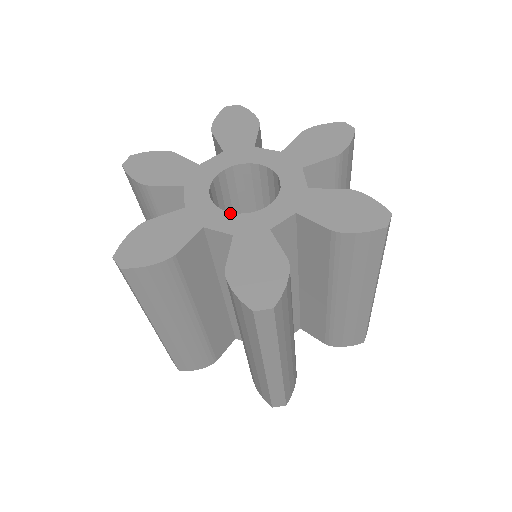
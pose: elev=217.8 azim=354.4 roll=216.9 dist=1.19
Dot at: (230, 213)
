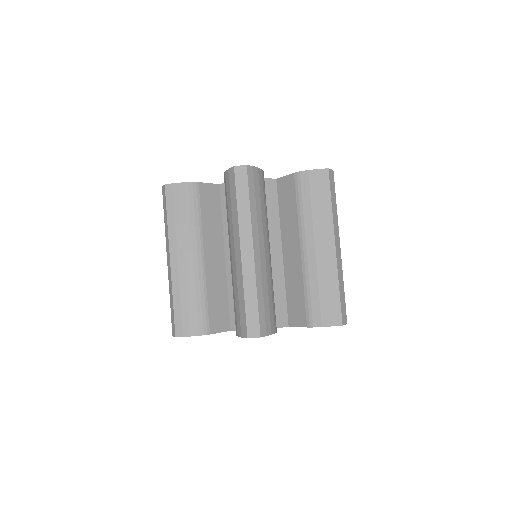
Dot at: occluded
